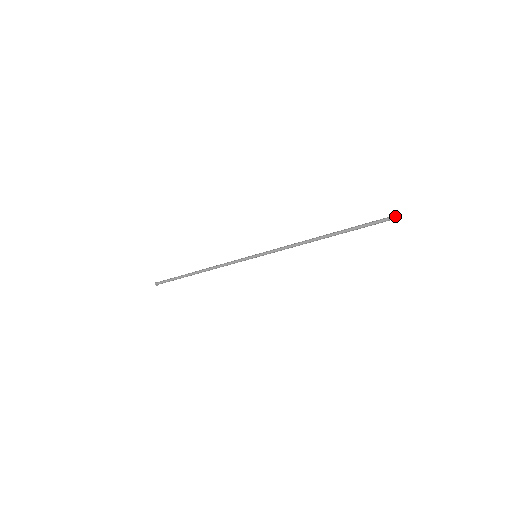
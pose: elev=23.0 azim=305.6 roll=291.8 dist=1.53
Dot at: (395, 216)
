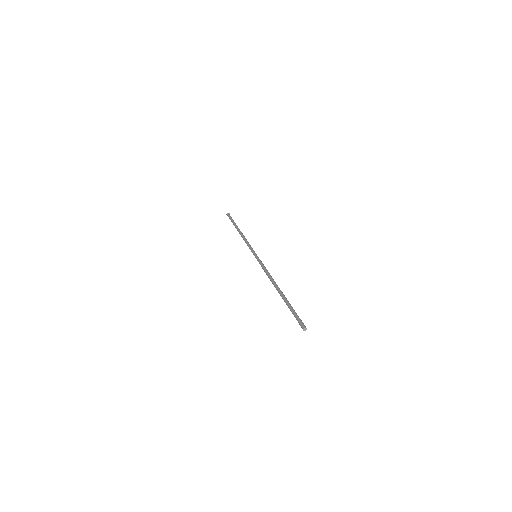
Dot at: occluded
